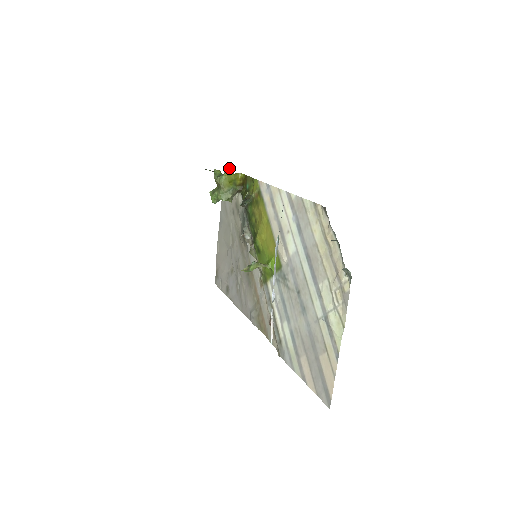
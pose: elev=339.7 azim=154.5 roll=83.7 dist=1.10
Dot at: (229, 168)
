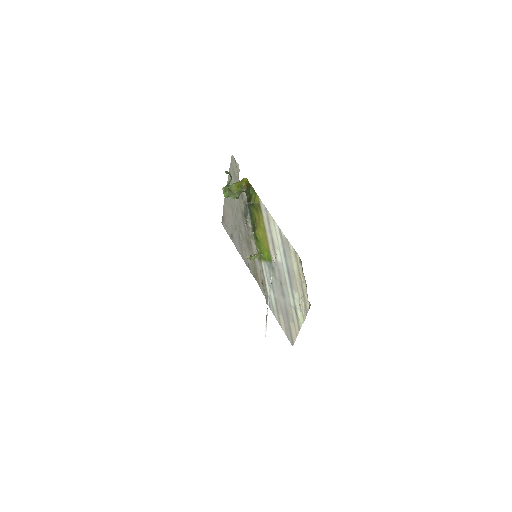
Dot at: occluded
